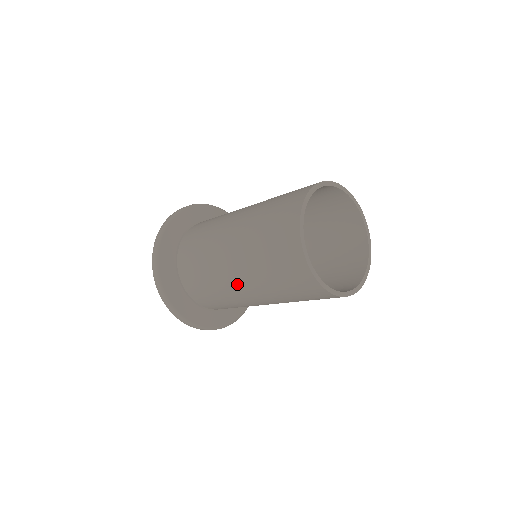
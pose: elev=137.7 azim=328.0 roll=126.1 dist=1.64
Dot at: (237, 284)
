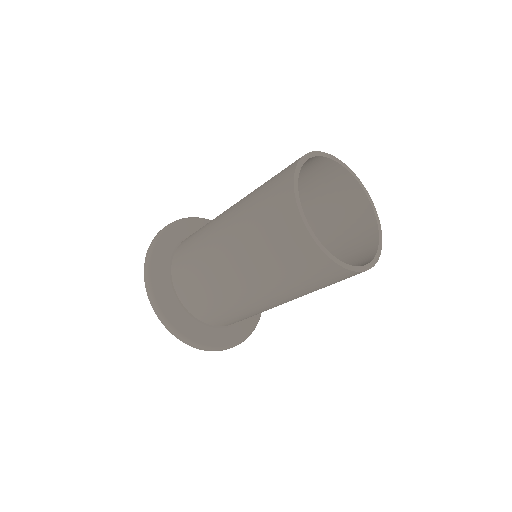
Dot at: (228, 269)
